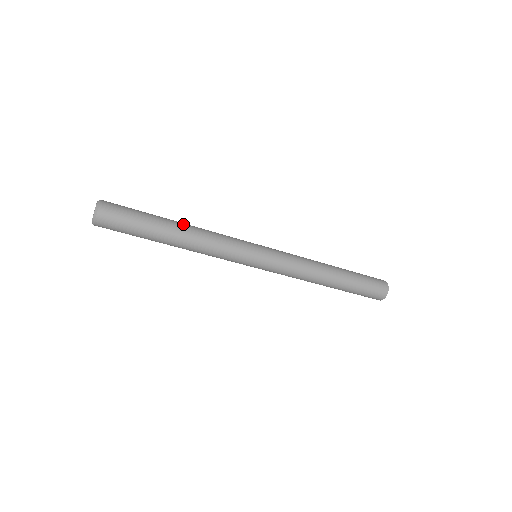
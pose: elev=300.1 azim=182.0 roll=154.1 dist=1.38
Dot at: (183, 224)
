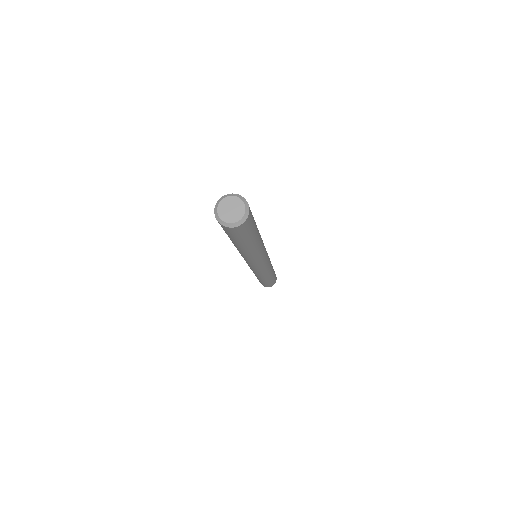
Dot at: occluded
